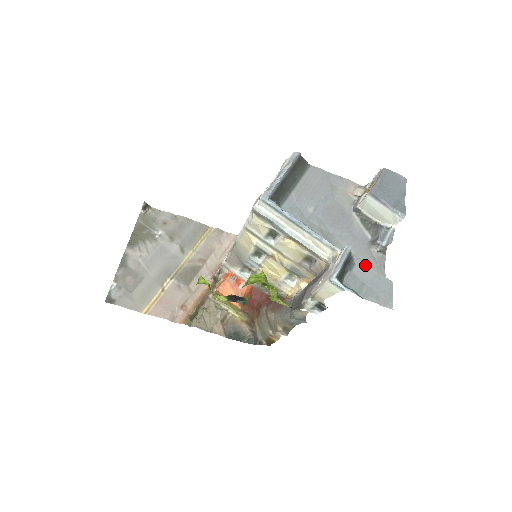
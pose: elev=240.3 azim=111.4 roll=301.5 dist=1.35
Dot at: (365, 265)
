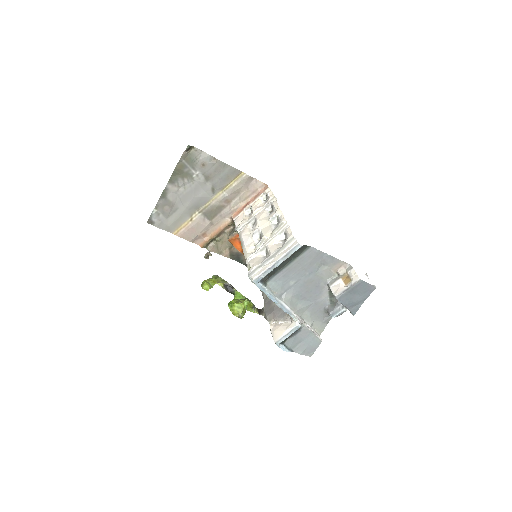
Dot at: (308, 331)
